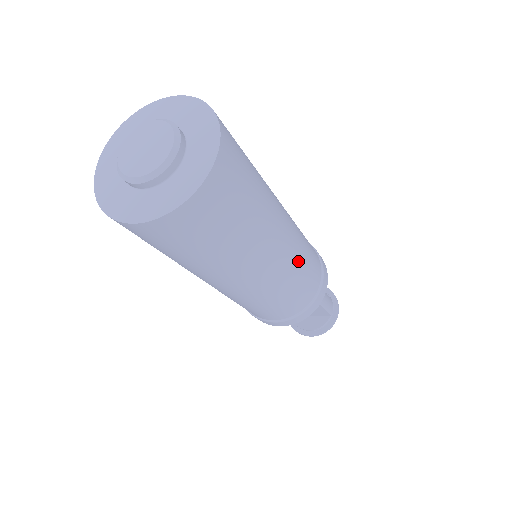
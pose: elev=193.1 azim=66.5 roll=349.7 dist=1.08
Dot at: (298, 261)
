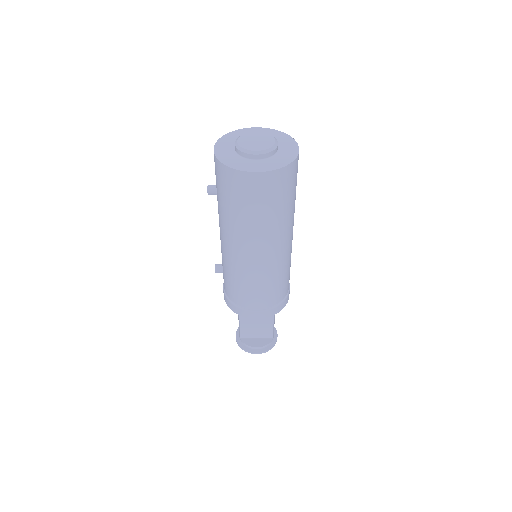
Dot at: (290, 258)
